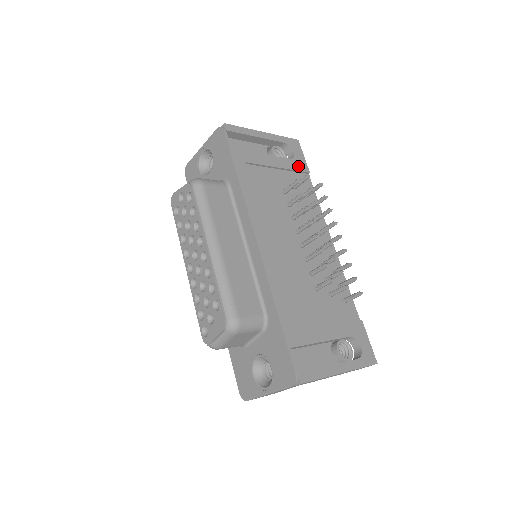
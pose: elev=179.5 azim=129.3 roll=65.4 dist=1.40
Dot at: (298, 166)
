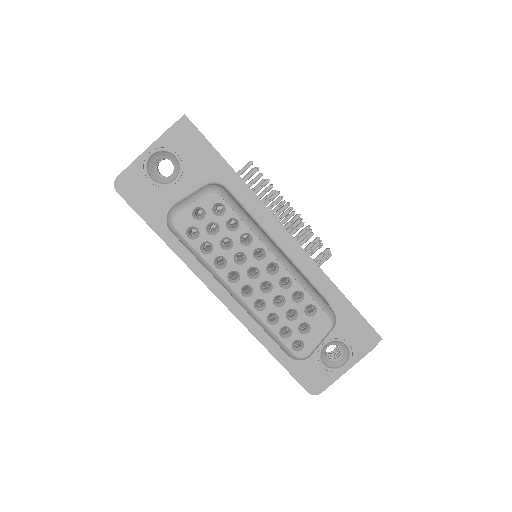
Dot at: occluded
